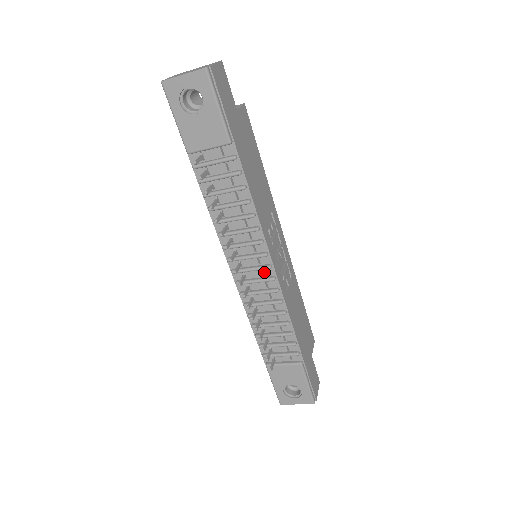
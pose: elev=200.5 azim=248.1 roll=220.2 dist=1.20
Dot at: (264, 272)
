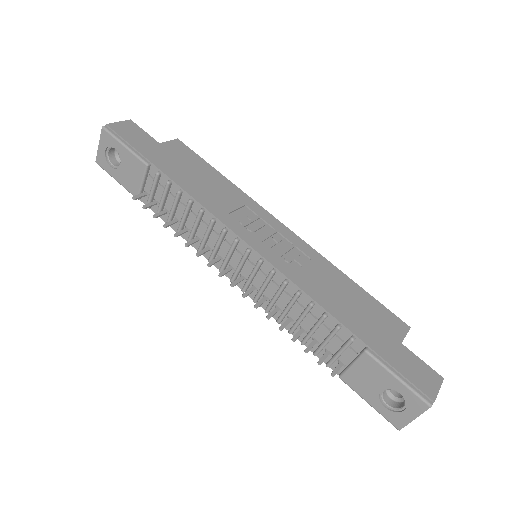
Dot at: (252, 261)
